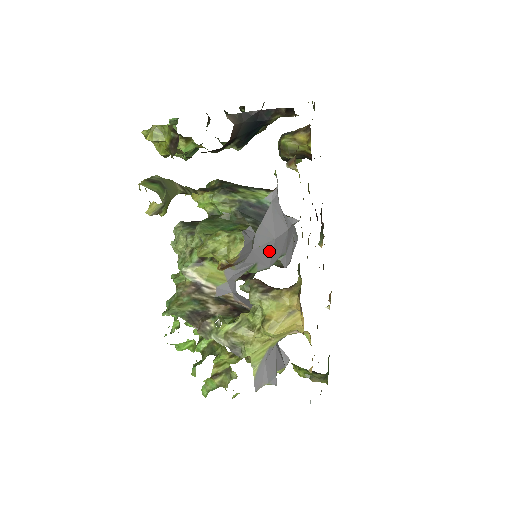
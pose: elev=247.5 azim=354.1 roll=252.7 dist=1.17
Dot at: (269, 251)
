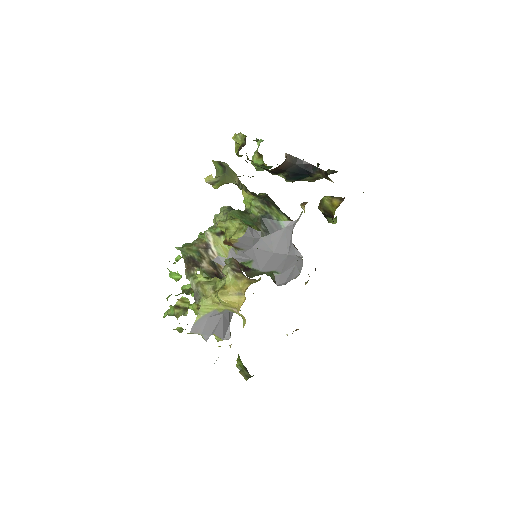
Dot at: (265, 258)
